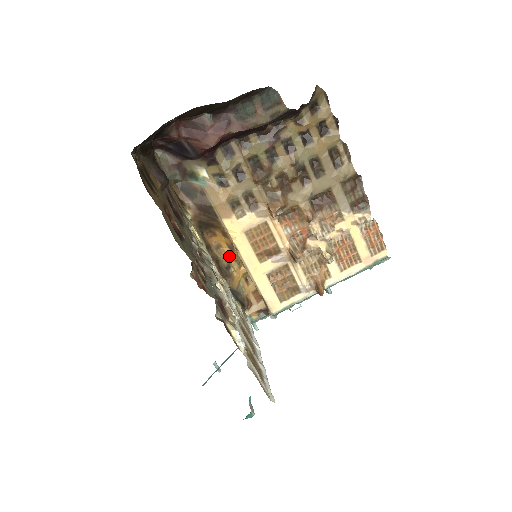
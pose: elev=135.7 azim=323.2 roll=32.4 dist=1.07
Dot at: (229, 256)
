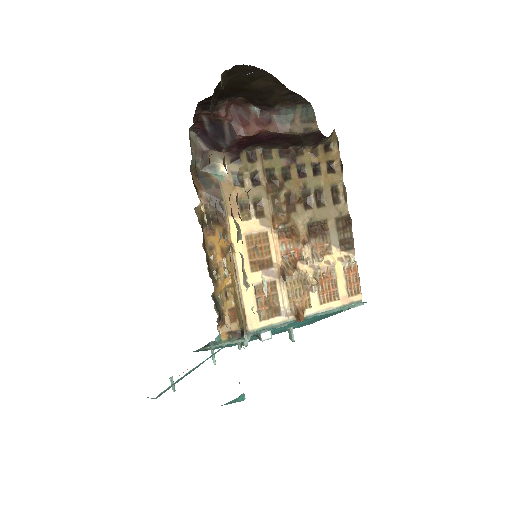
Dot at: (219, 261)
